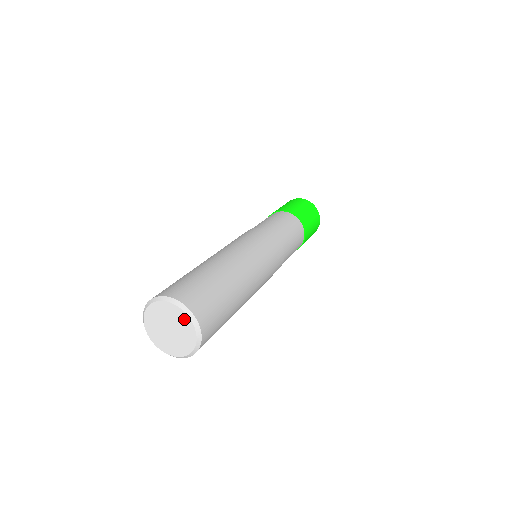
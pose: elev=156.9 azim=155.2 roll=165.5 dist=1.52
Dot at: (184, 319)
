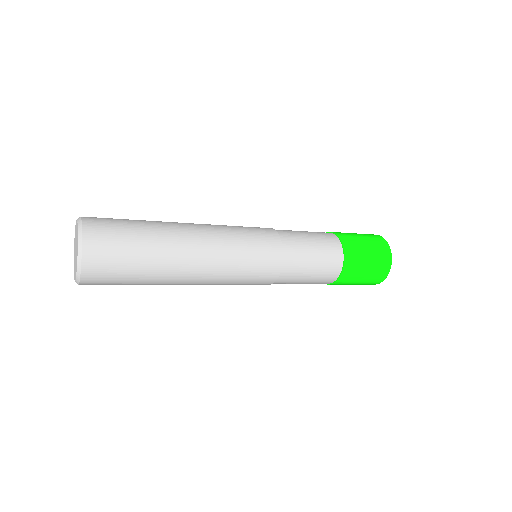
Dot at: (77, 240)
